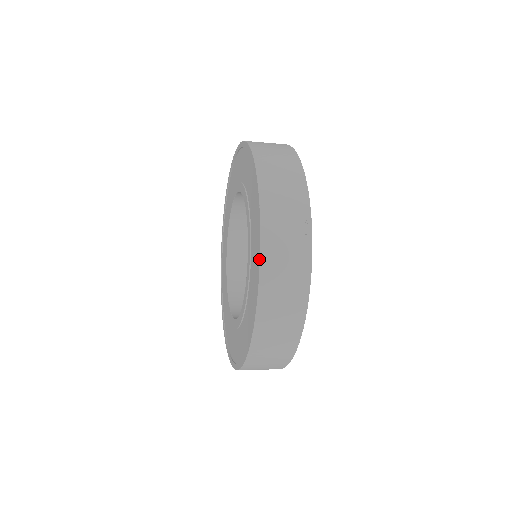
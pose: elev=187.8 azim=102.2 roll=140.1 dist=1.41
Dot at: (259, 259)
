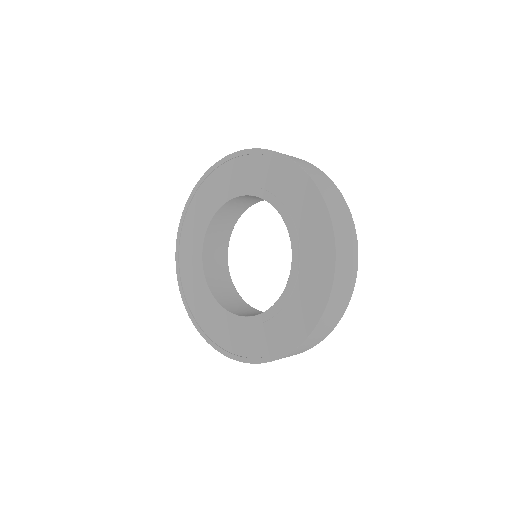
Dot at: (303, 171)
